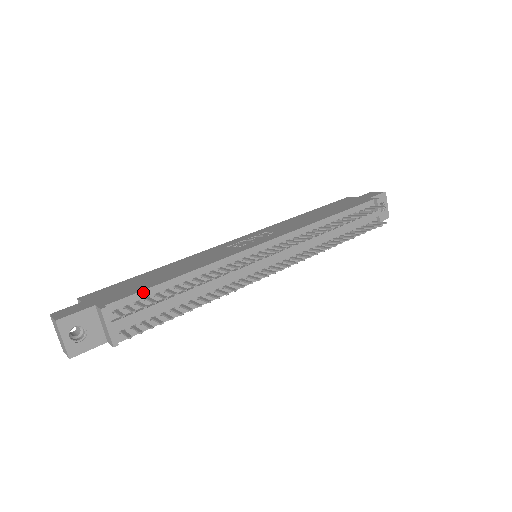
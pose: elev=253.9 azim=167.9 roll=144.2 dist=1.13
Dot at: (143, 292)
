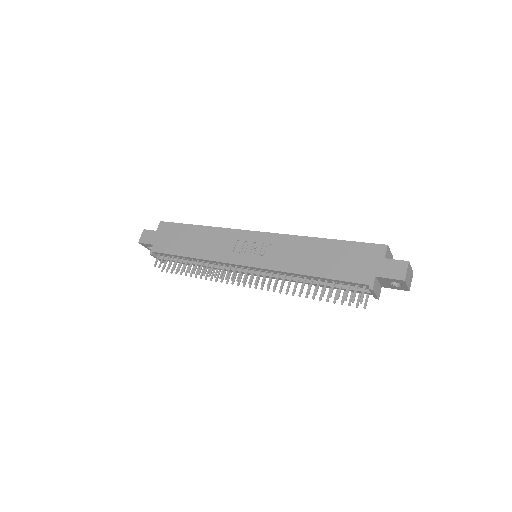
Dot at: (170, 255)
